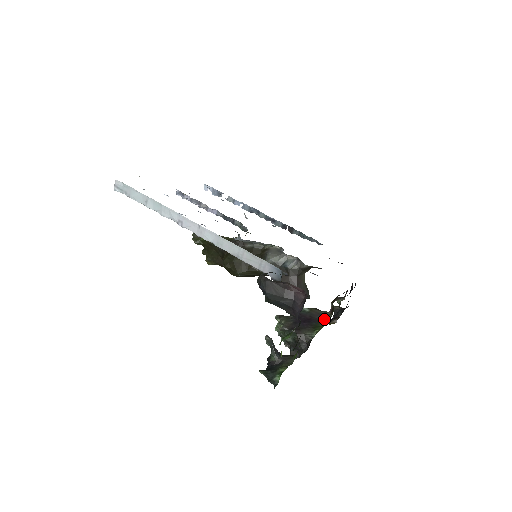
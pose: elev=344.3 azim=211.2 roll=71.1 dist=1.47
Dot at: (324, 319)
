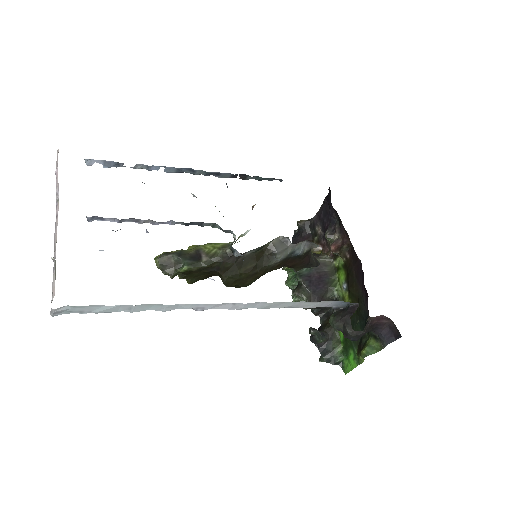
Dot at: (330, 268)
